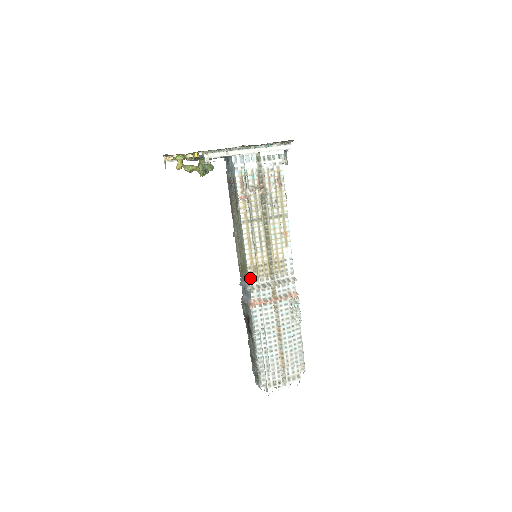
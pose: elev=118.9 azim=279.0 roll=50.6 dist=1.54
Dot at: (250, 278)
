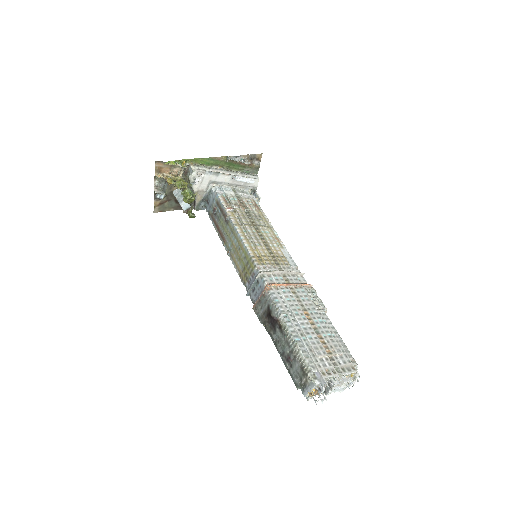
Dot at: (257, 265)
